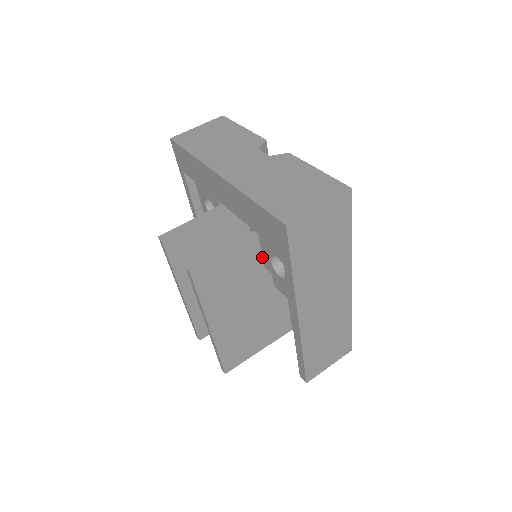
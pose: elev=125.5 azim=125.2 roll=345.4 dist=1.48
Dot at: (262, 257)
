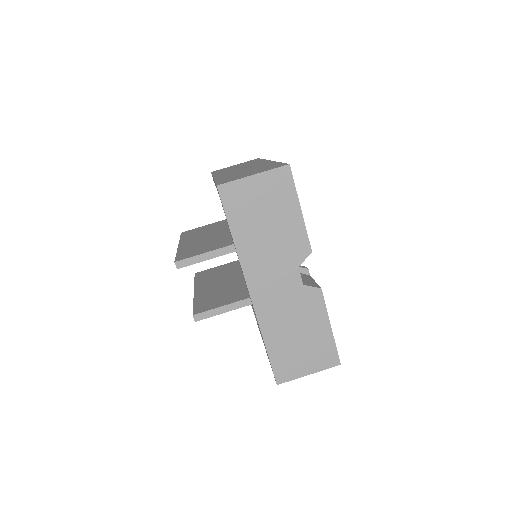
Dot at: occluded
